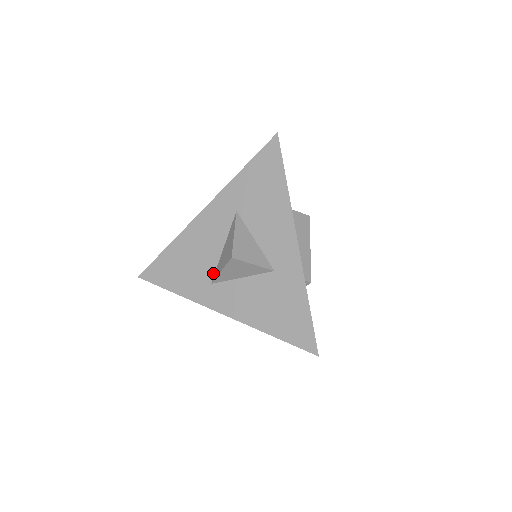
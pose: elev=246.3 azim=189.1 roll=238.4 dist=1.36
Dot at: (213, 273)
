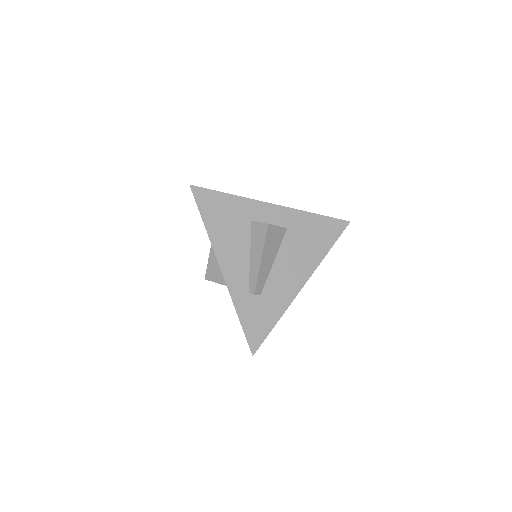
Dot at: occluded
